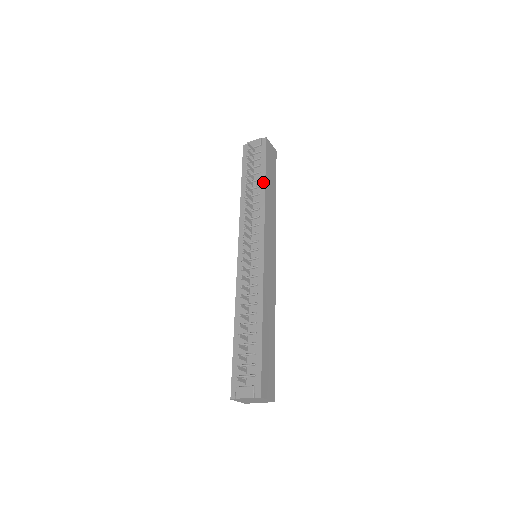
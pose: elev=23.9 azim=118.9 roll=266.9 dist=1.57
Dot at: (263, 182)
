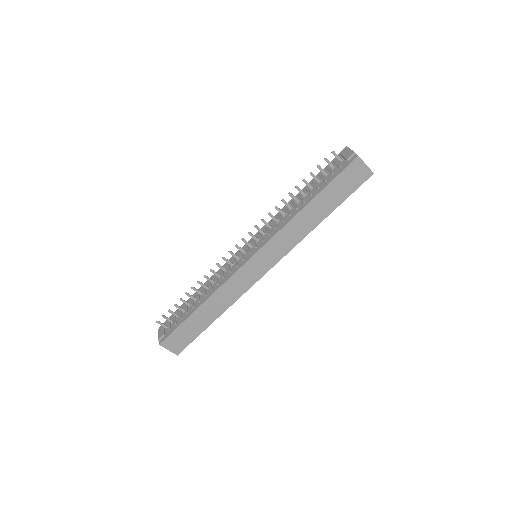
Dot at: (309, 200)
